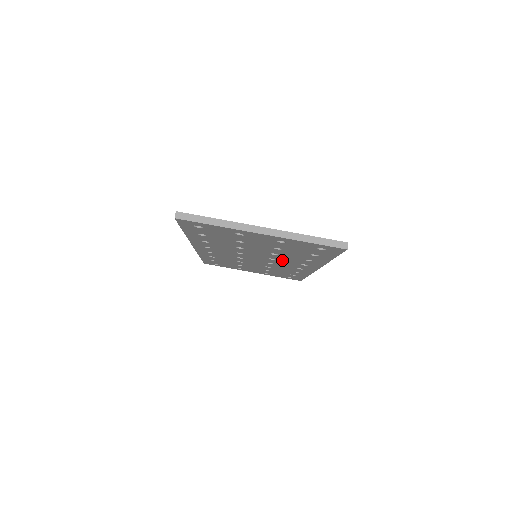
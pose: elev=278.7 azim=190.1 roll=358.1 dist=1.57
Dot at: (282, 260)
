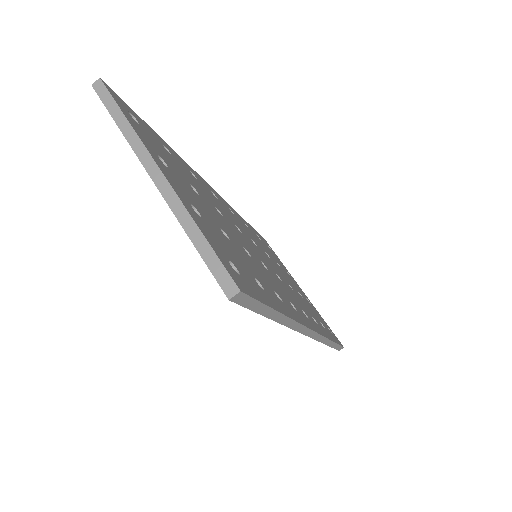
Dot at: occluded
